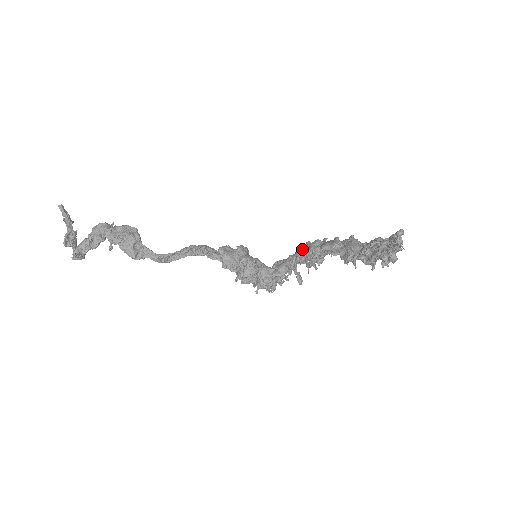
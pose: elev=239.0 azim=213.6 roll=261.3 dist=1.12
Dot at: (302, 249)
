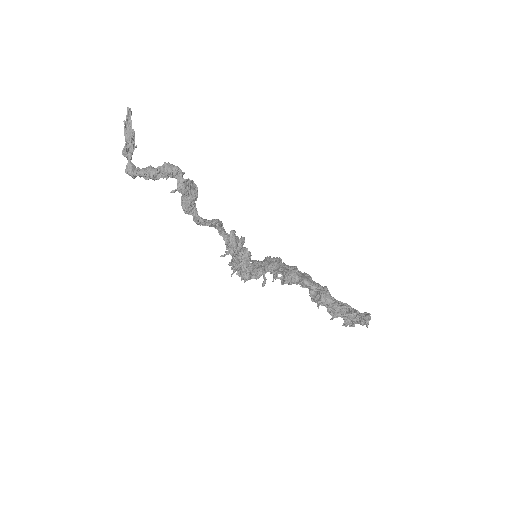
Dot at: (281, 266)
